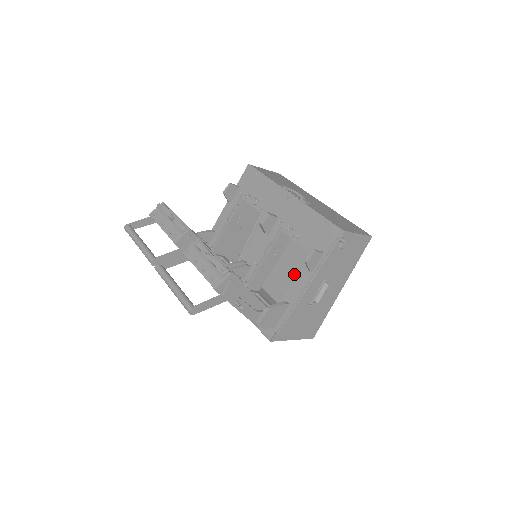
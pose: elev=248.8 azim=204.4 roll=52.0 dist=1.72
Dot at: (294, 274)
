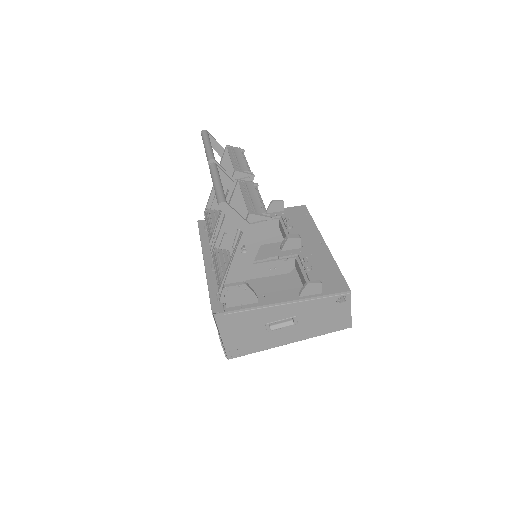
Dot at: occluded
